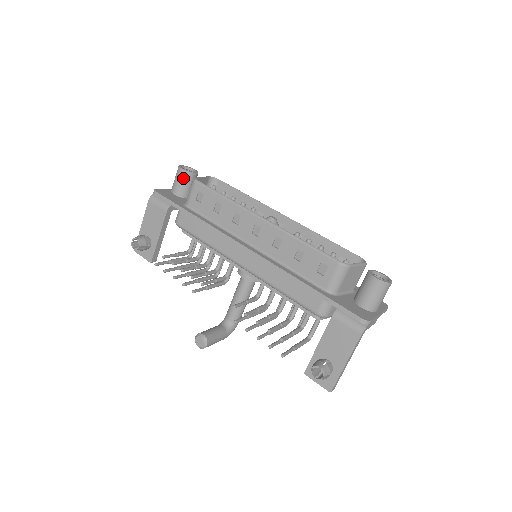
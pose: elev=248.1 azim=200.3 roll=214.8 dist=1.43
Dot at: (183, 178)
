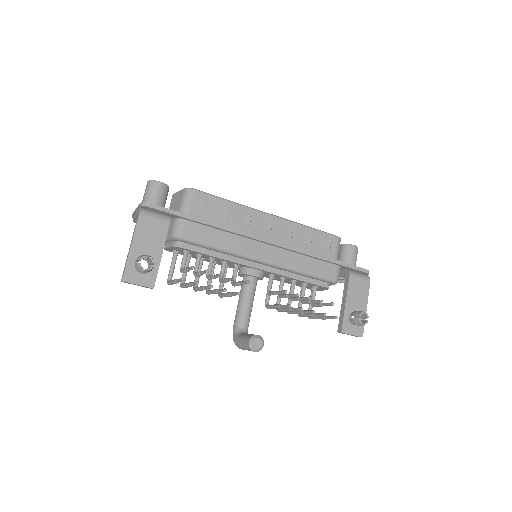
Dot at: (163, 192)
